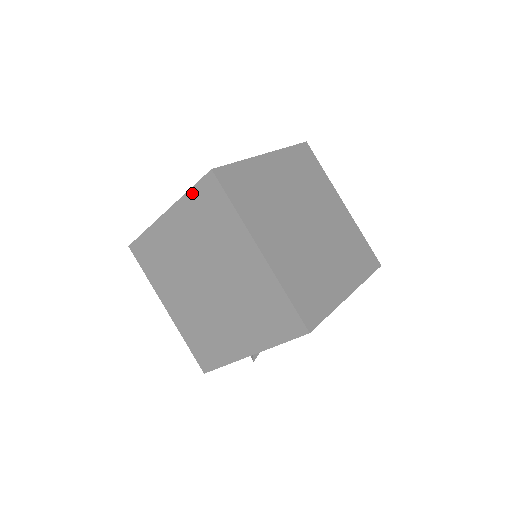
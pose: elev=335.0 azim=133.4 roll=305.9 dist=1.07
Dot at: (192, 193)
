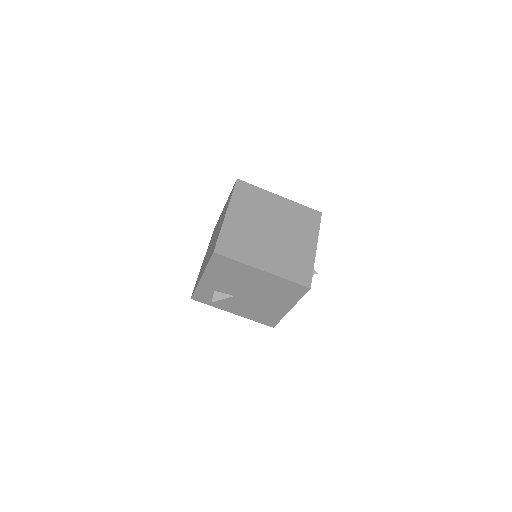
Dot at: occluded
